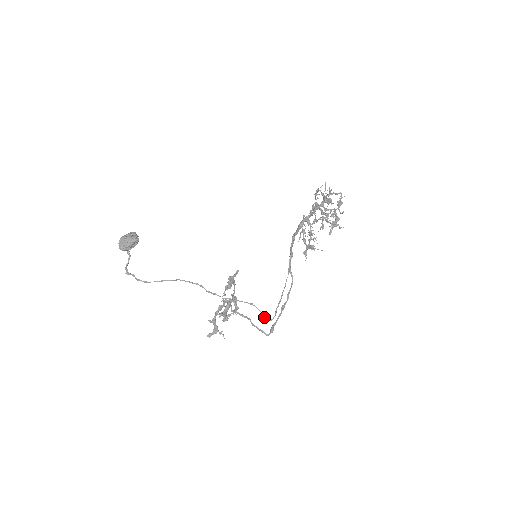
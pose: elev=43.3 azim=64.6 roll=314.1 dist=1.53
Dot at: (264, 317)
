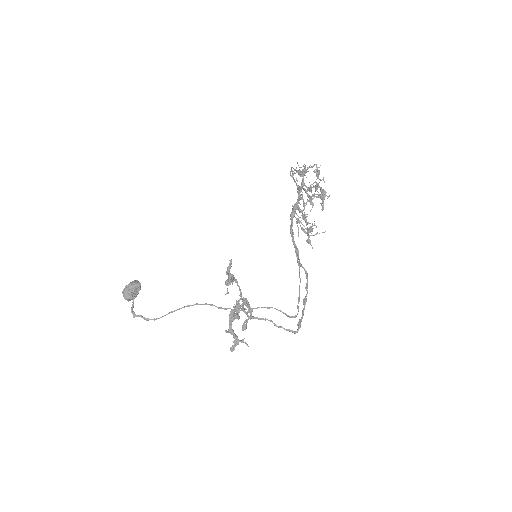
Dot at: (287, 316)
